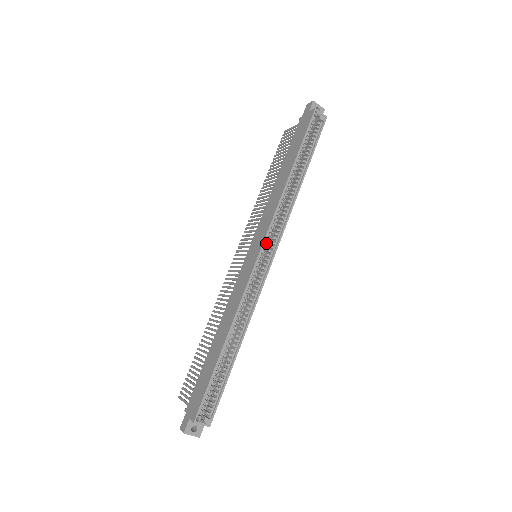
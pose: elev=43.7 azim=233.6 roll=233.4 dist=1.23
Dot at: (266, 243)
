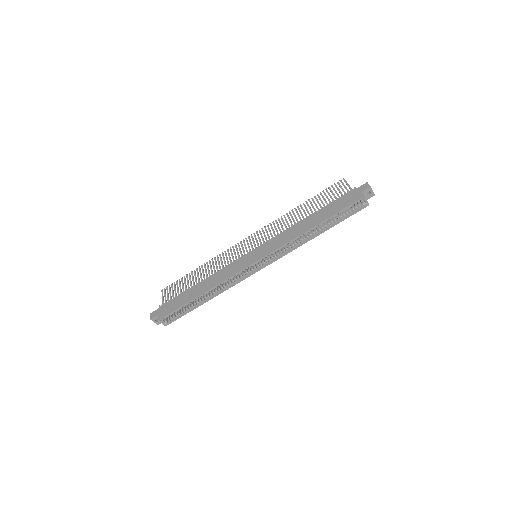
Dot at: (265, 258)
